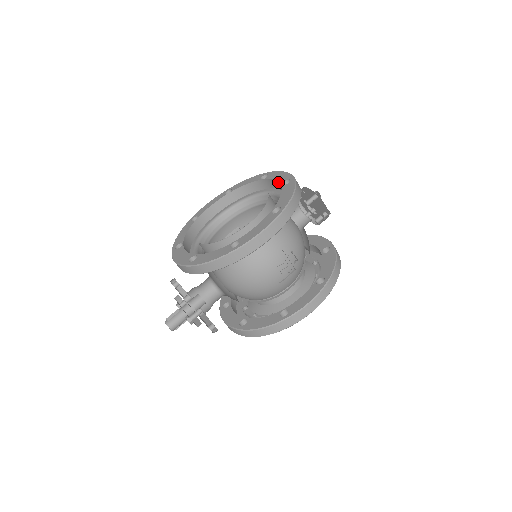
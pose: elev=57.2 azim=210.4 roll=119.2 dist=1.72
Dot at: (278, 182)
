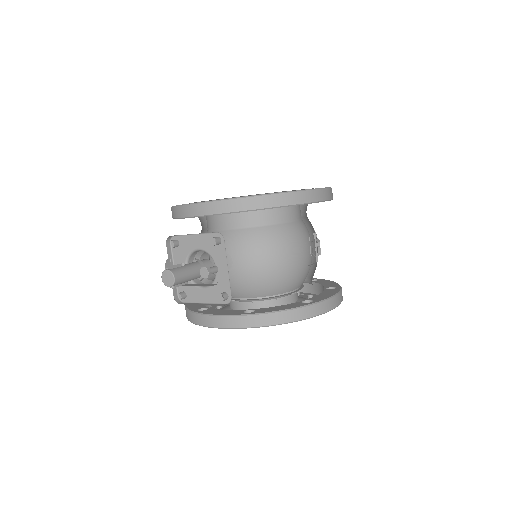
Dot at: occluded
